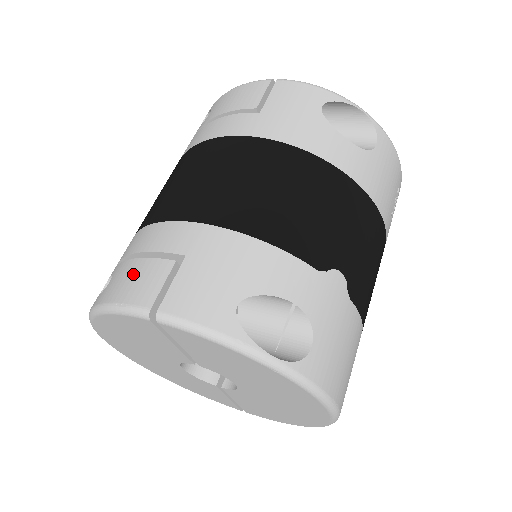
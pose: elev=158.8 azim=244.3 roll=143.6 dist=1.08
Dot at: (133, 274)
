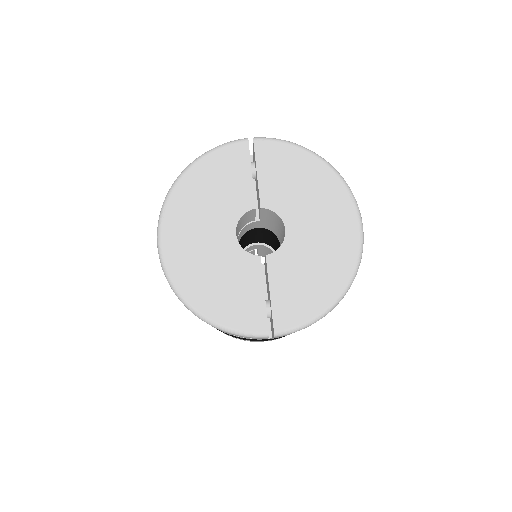
Dot at: occluded
